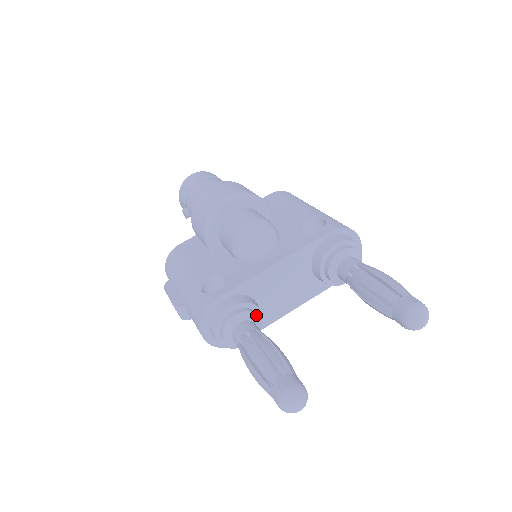
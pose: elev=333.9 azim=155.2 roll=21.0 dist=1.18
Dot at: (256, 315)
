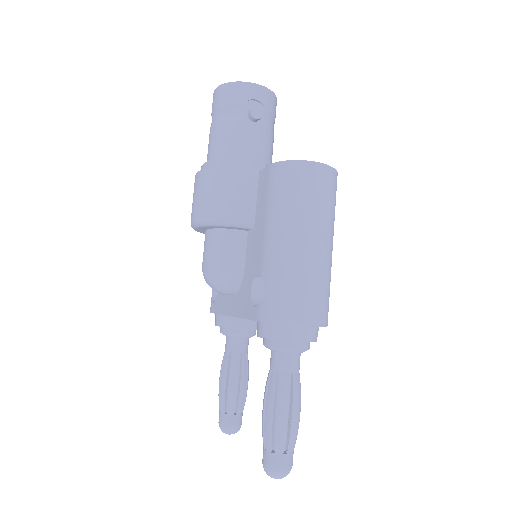
Dot at: (237, 335)
